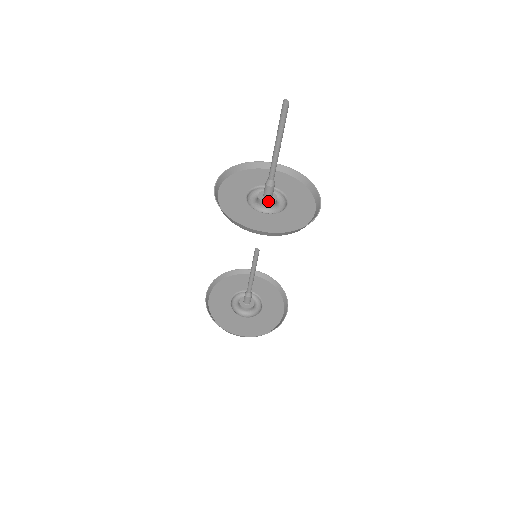
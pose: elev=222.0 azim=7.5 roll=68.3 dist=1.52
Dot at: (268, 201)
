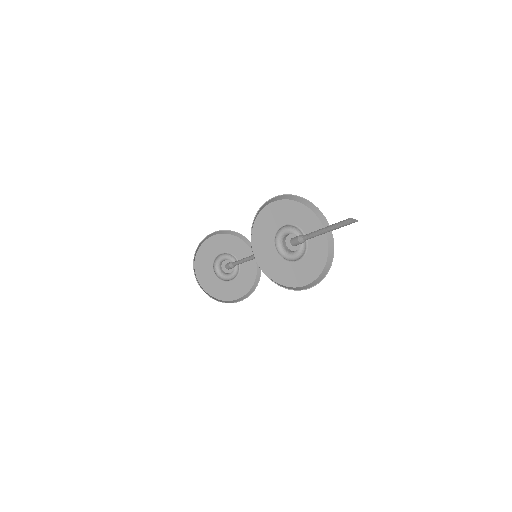
Dot at: (297, 247)
